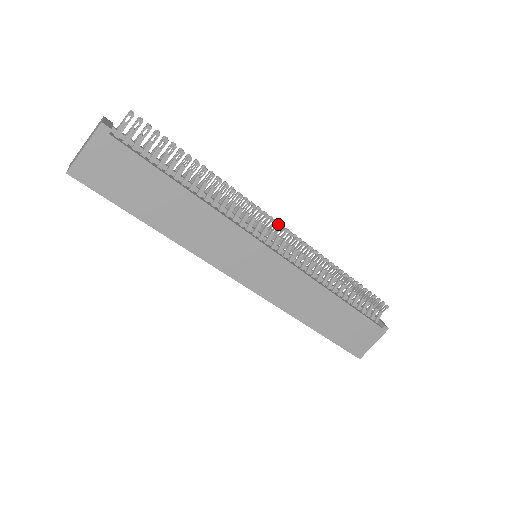
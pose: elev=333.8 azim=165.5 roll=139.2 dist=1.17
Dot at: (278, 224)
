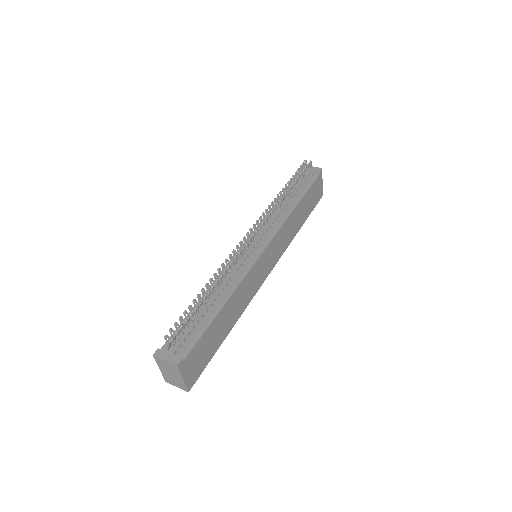
Dot at: (253, 236)
